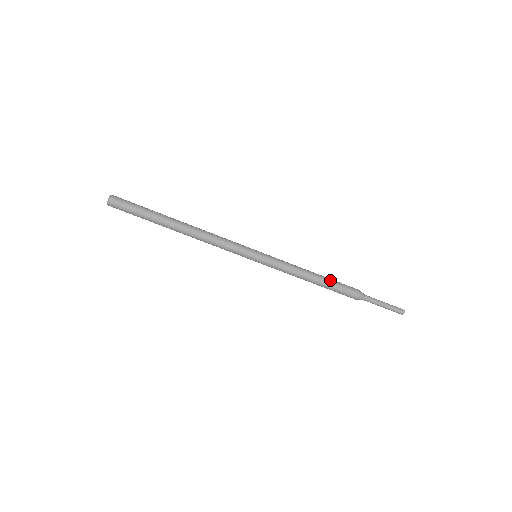
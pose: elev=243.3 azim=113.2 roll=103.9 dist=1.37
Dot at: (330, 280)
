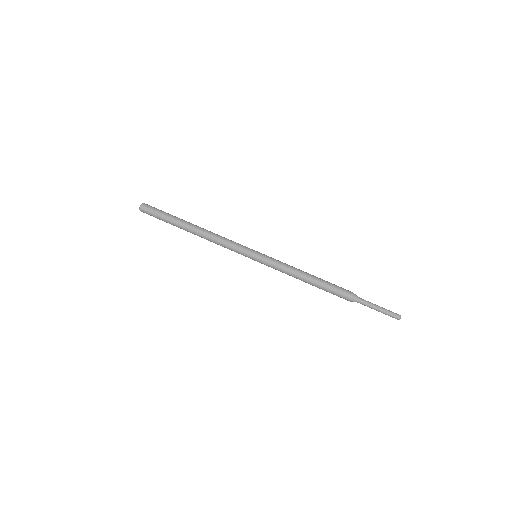
Dot at: (323, 280)
